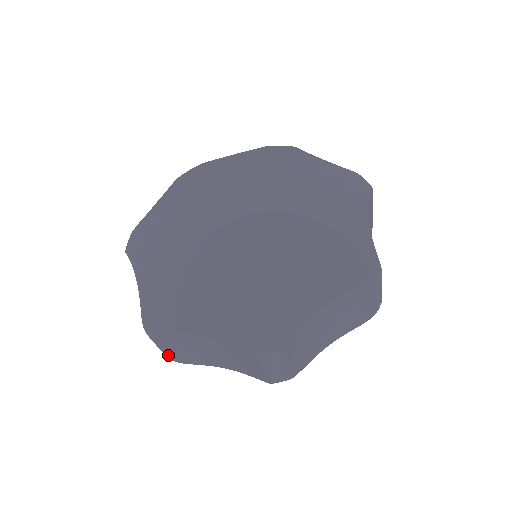
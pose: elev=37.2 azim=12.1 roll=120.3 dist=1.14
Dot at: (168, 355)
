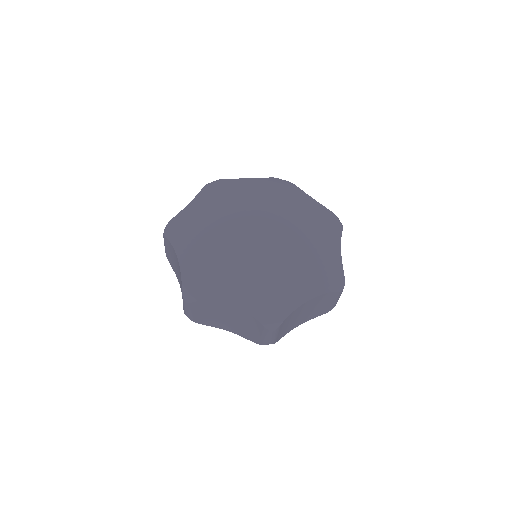
Dot at: (165, 250)
